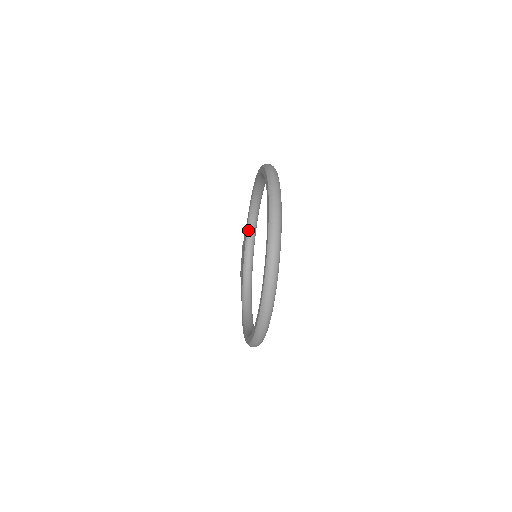
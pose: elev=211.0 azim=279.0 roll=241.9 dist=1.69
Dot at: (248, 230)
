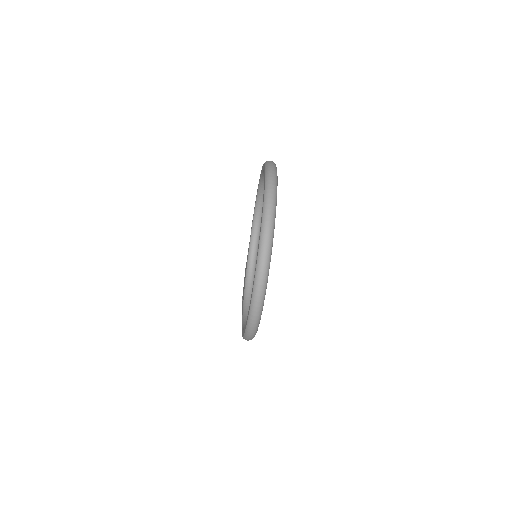
Dot at: (250, 248)
